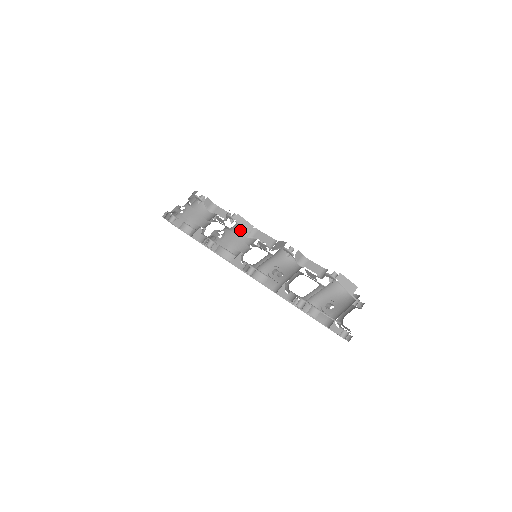
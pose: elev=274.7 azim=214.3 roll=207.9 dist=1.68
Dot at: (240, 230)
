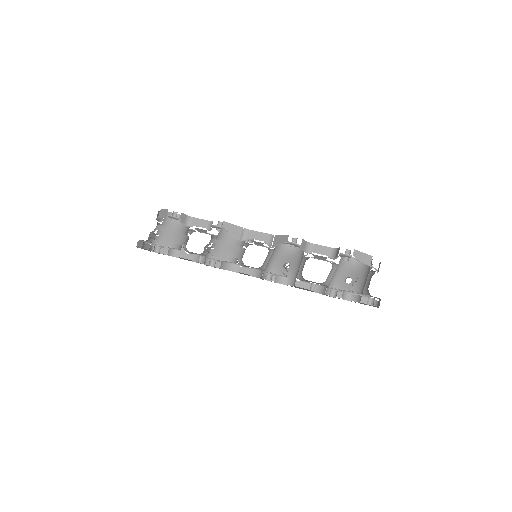
Dot at: (230, 236)
